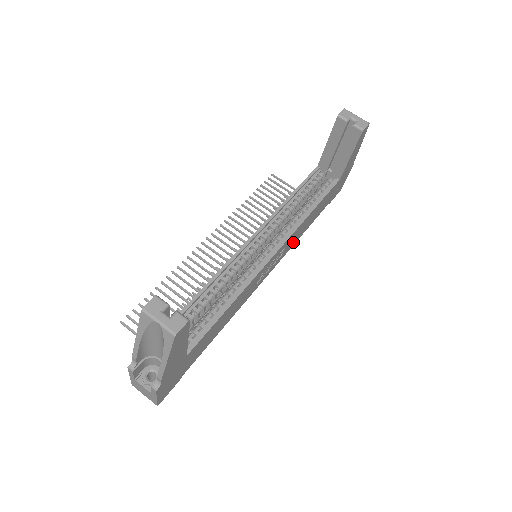
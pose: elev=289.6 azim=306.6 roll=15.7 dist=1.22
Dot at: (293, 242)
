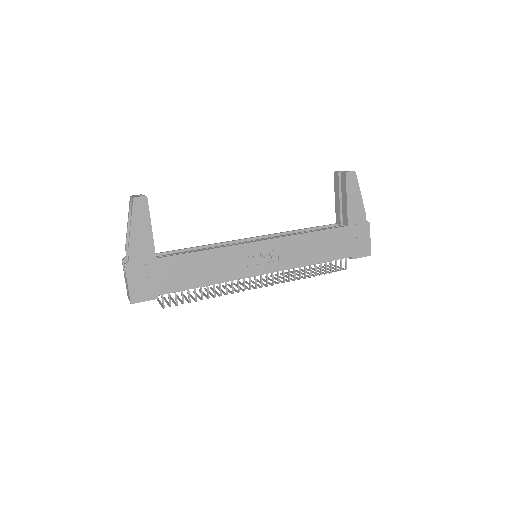
Dot at: (295, 260)
